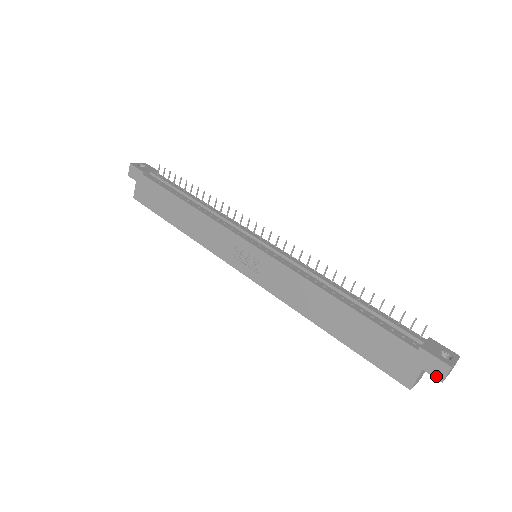
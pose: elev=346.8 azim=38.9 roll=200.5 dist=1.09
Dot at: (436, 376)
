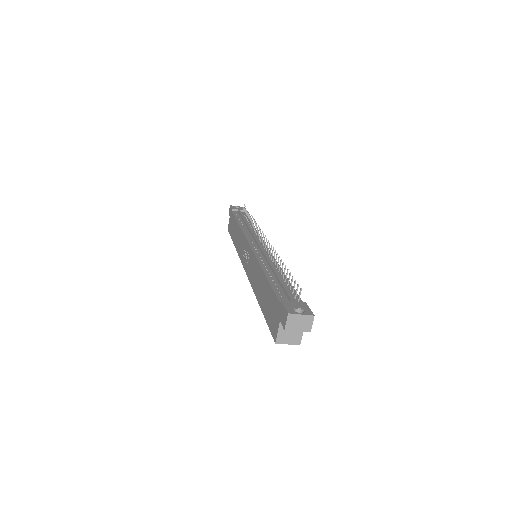
Dot at: (283, 325)
